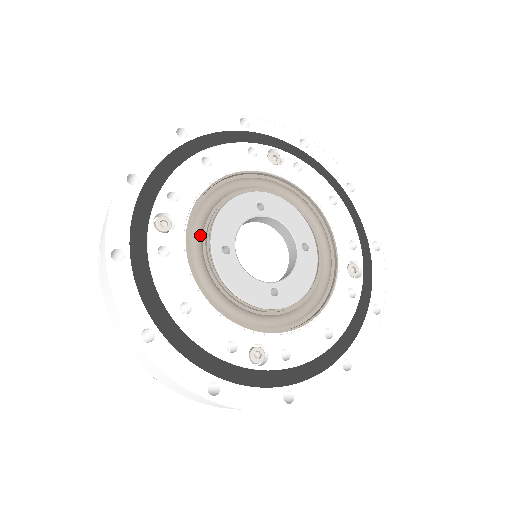
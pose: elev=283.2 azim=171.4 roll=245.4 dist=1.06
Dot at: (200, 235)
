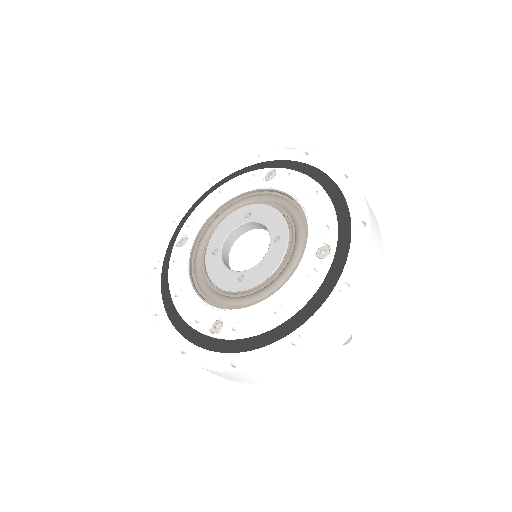
Dot at: (202, 245)
